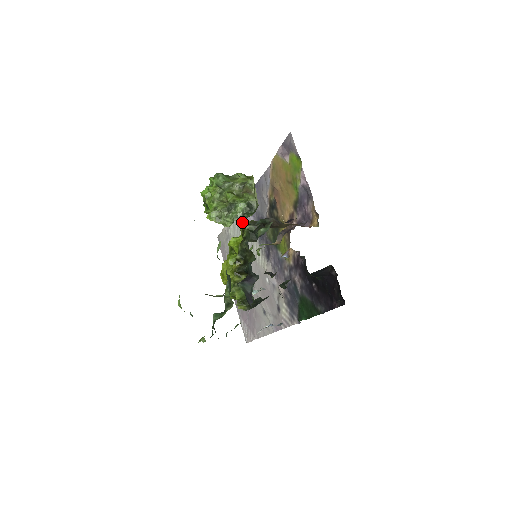
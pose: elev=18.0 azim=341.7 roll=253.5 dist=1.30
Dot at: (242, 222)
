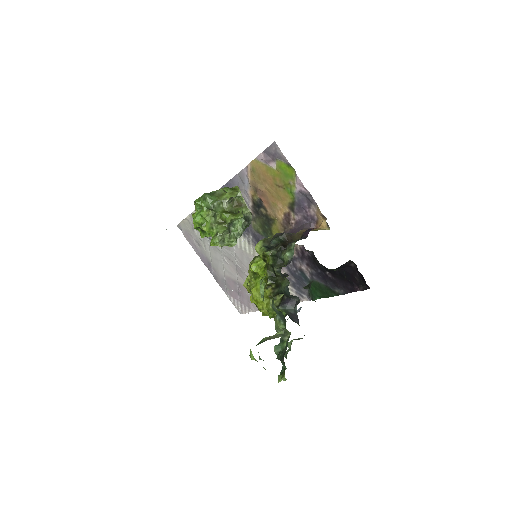
Dot at: occluded
